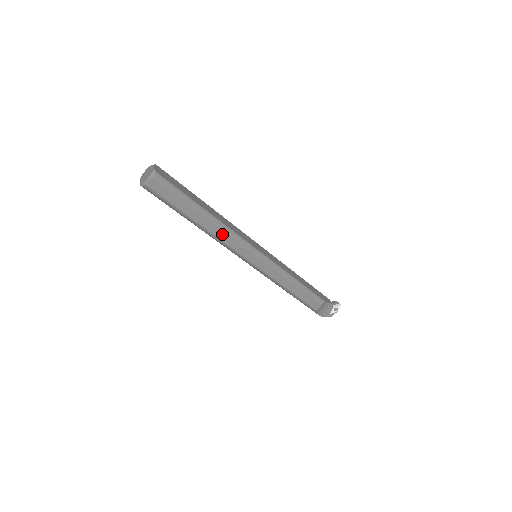
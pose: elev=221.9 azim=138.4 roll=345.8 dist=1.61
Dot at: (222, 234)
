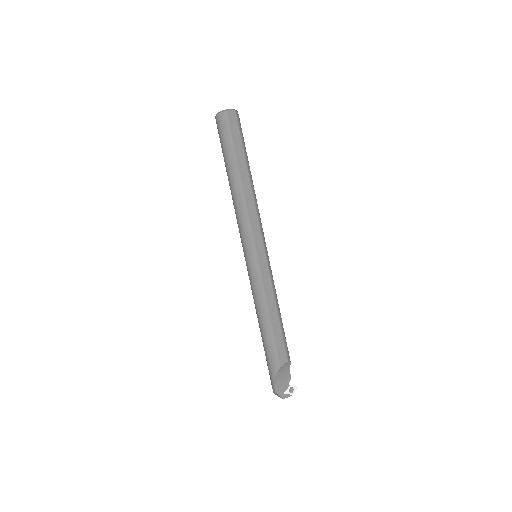
Dot at: (251, 200)
